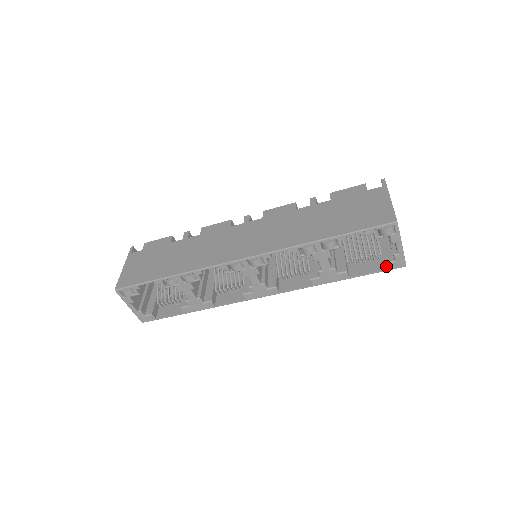
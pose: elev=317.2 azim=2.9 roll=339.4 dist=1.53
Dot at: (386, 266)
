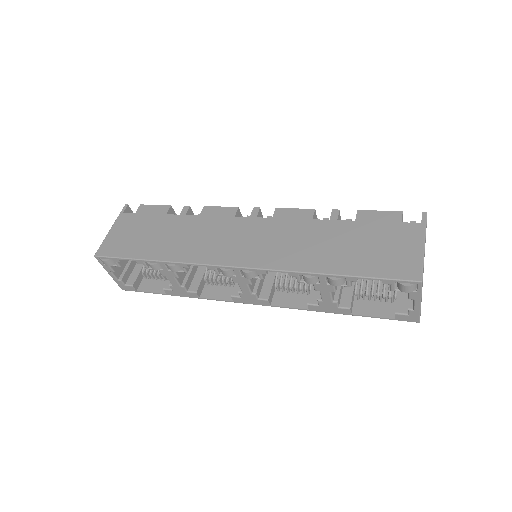
Dot at: (396, 316)
